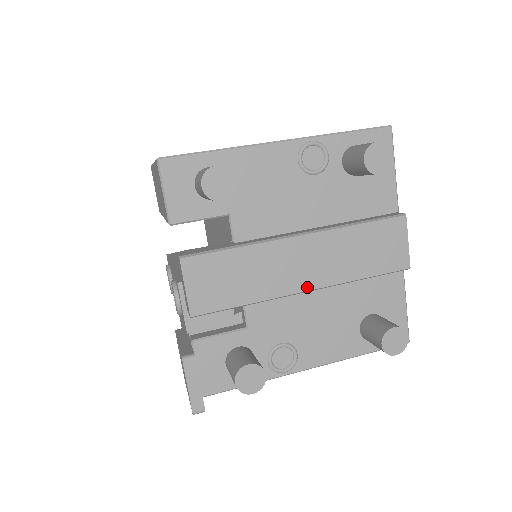
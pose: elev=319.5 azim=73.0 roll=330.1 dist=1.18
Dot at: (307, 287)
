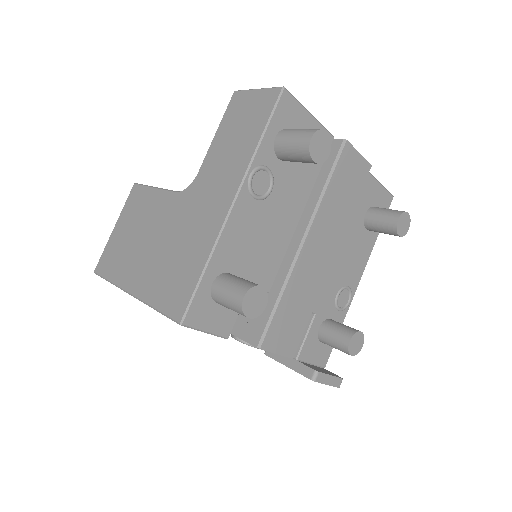
Dot at: (331, 258)
